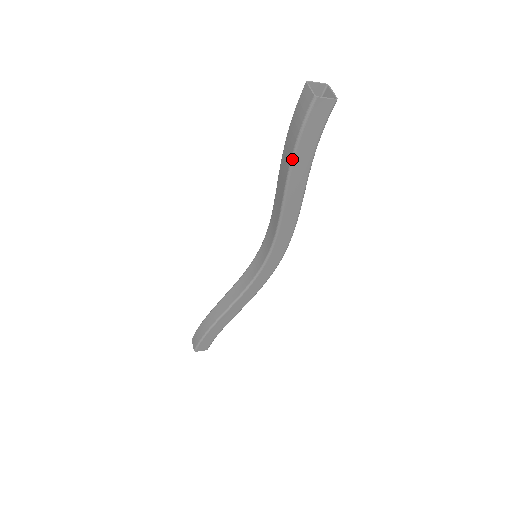
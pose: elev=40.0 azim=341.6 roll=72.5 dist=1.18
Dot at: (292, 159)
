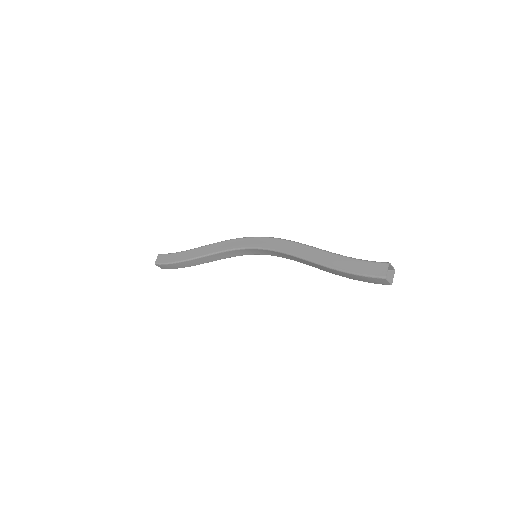
Dot at: (346, 277)
